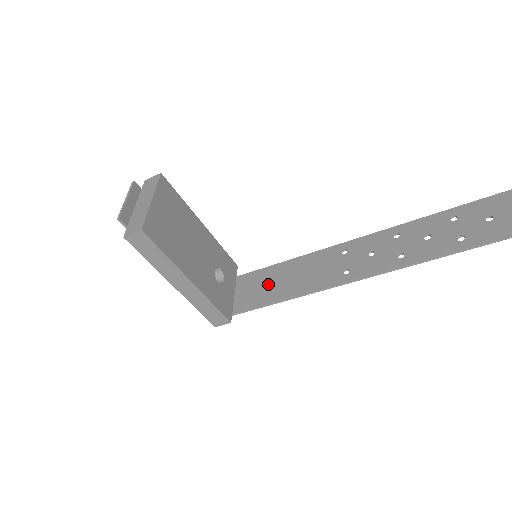
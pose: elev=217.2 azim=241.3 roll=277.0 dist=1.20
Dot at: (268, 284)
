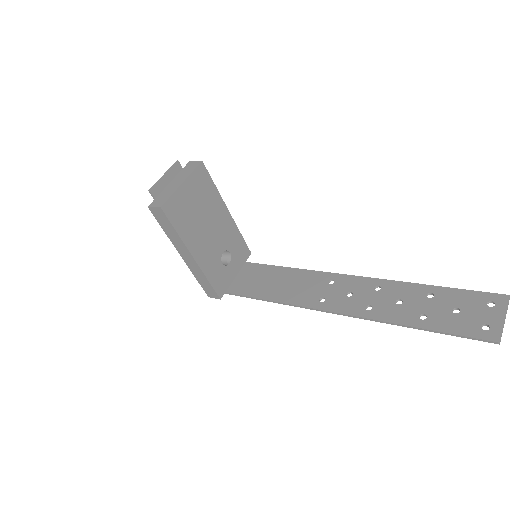
Dot at: (263, 280)
